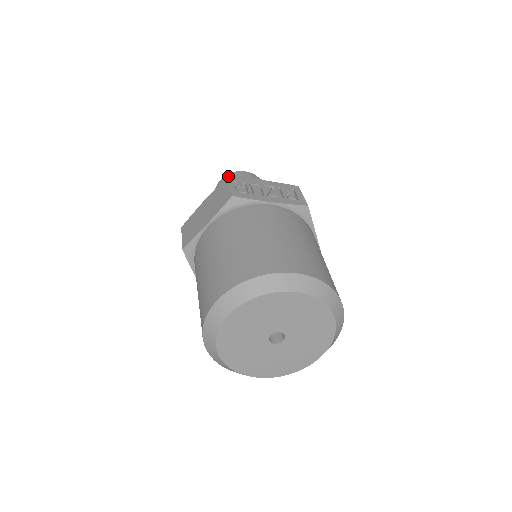
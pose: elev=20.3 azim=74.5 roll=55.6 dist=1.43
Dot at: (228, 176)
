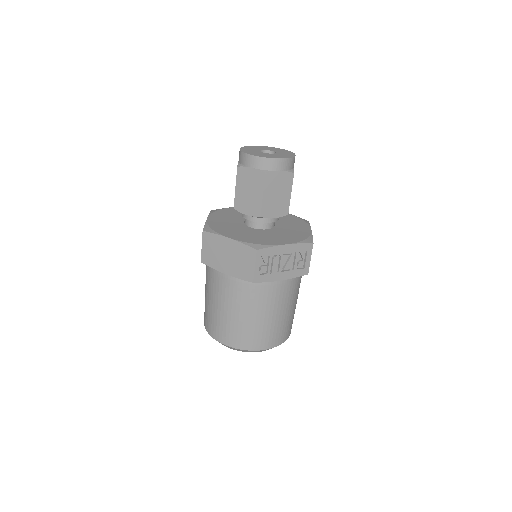
Dot at: (257, 250)
